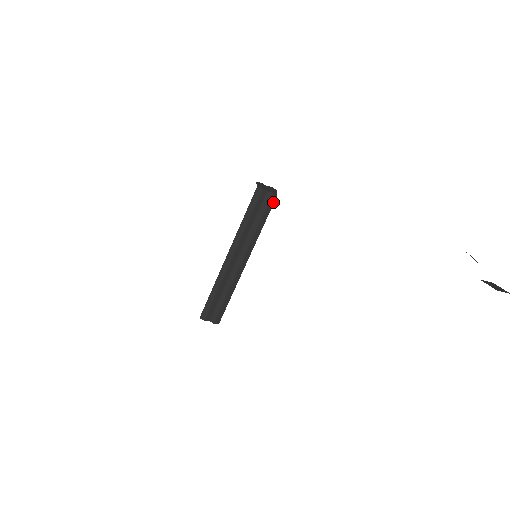
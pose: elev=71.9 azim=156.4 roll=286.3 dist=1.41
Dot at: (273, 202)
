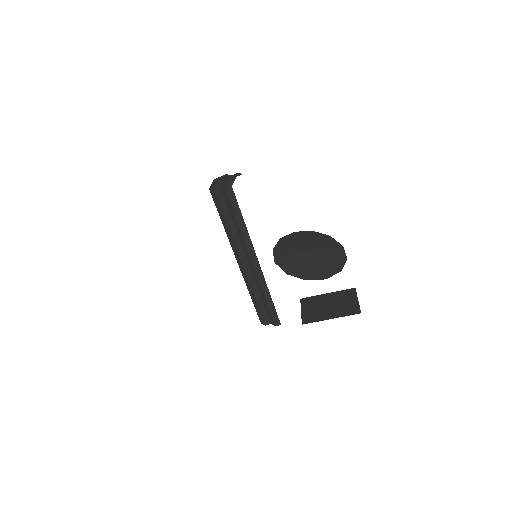
Dot at: (234, 195)
